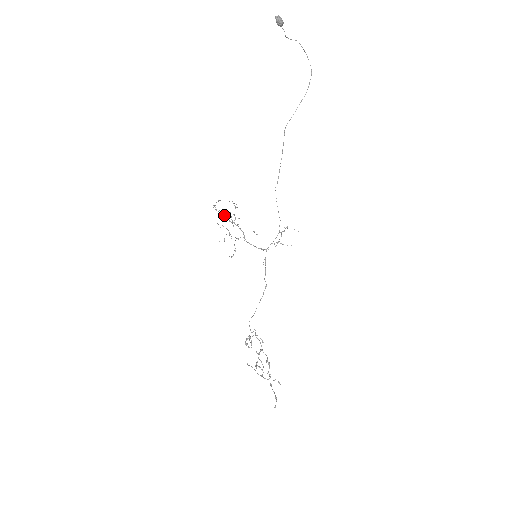
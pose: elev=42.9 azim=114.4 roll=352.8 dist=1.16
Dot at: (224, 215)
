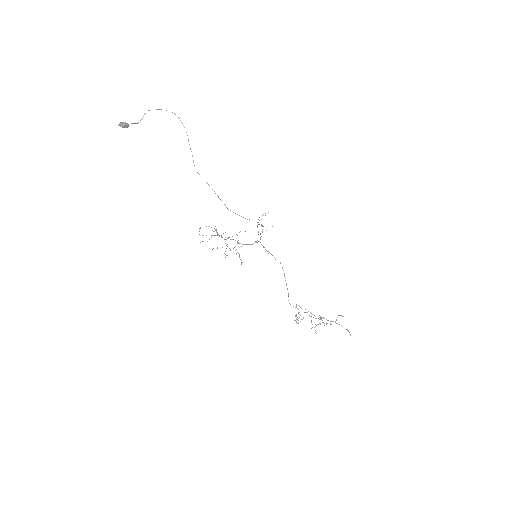
Dot at: (212, 235)
